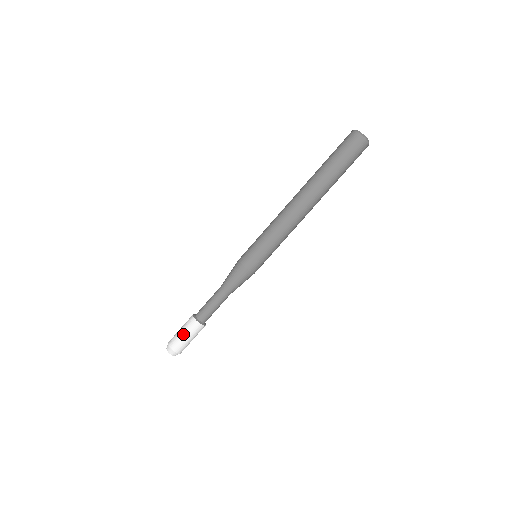
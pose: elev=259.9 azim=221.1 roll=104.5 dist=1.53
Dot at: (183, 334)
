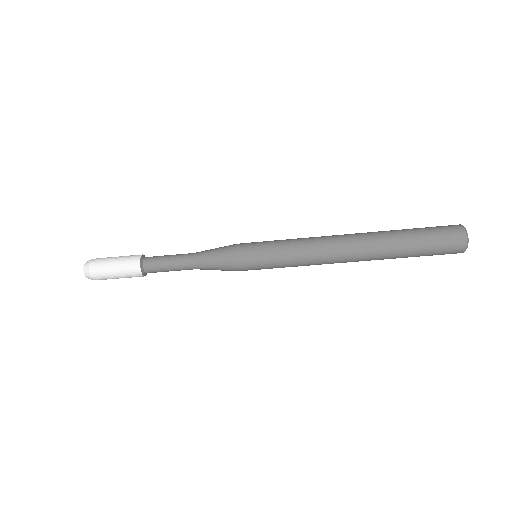
Dot at: (115, 273)
